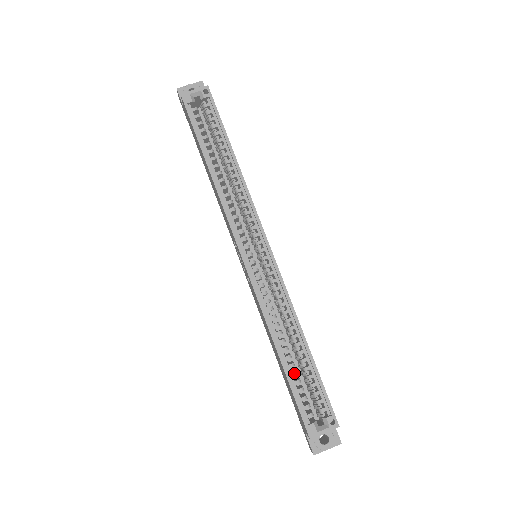
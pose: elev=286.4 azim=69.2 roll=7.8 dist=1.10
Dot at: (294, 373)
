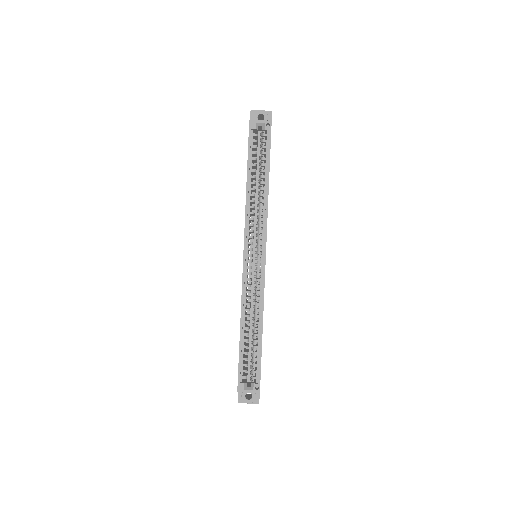
Dot at: (246, 346)
